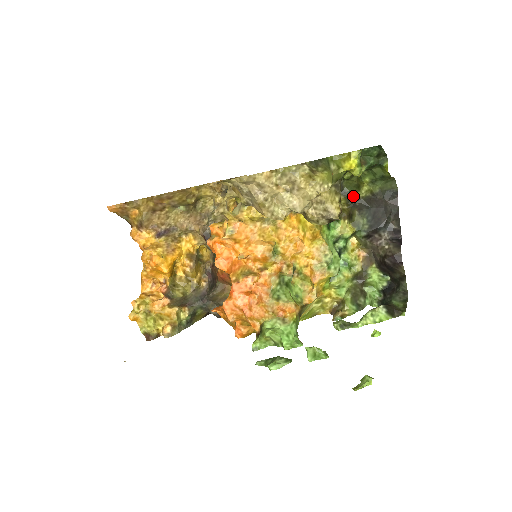
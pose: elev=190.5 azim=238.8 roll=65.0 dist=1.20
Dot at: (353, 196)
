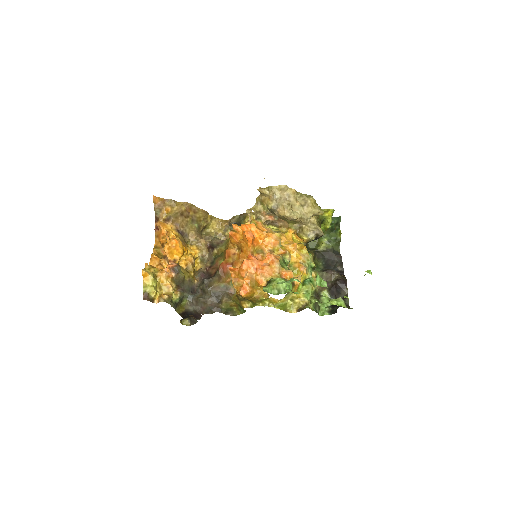
Dot at: (314, 249)
